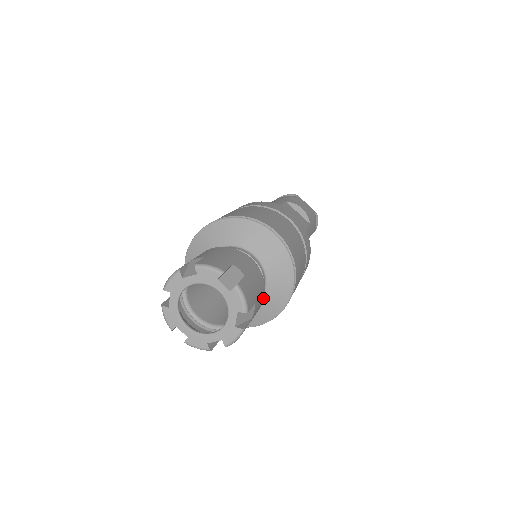
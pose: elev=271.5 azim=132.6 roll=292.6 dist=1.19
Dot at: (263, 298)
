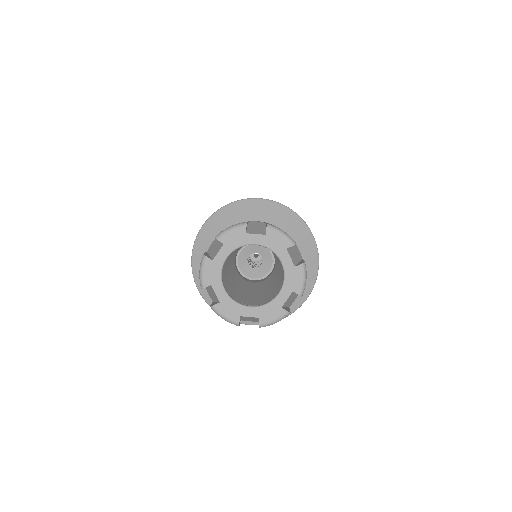
Dot at: occluded
